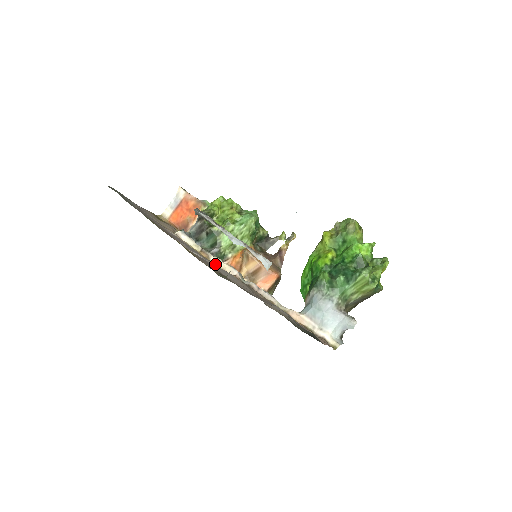
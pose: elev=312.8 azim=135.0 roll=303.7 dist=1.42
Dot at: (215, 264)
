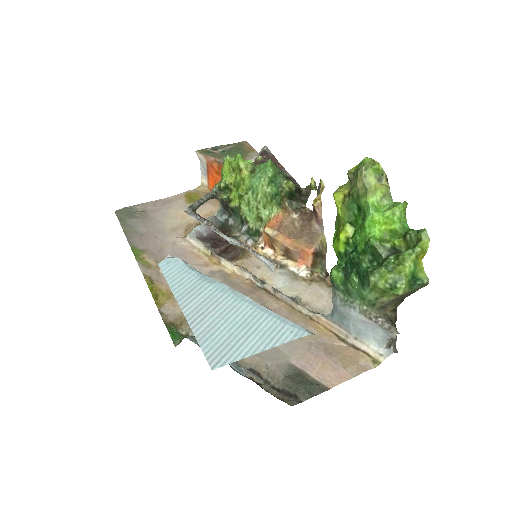
Dot at: (217, 278)
